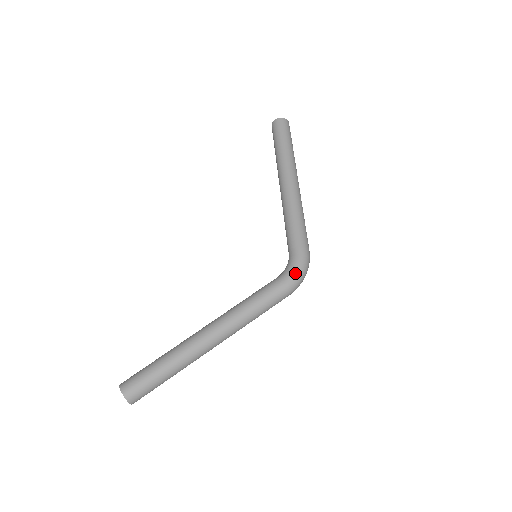
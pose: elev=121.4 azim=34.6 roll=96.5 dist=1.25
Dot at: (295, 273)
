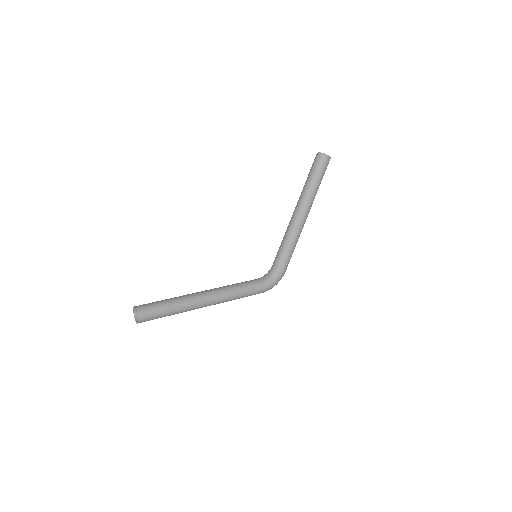
Dot at: (272, 285)
